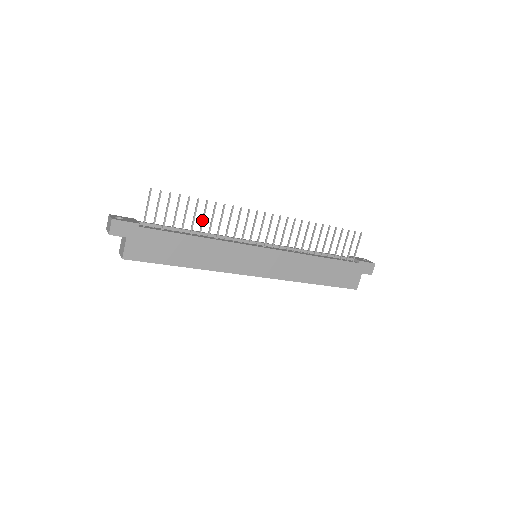
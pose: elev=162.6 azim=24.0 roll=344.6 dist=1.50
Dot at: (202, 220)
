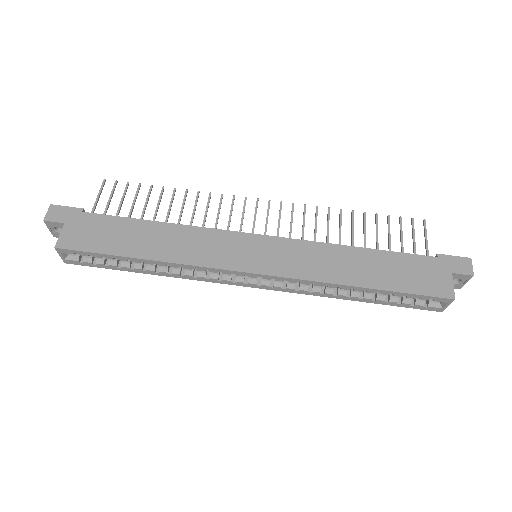
Dot at: occluded
